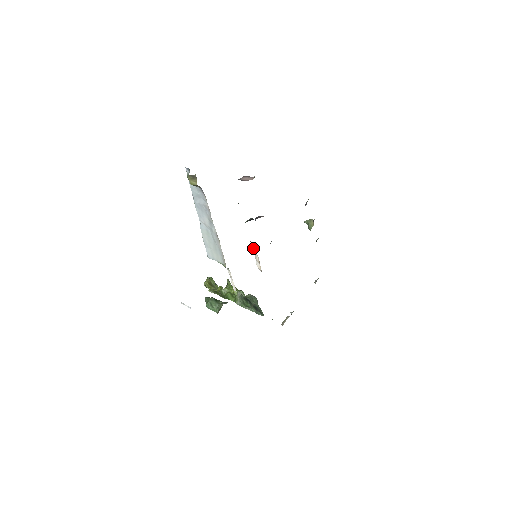
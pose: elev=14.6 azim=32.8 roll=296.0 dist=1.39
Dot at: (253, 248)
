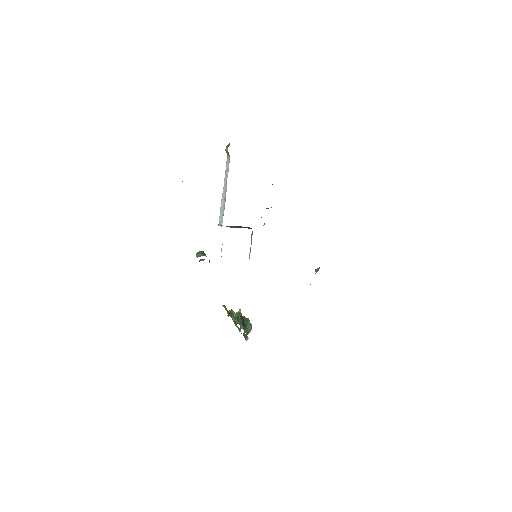
Dot at: occluded
